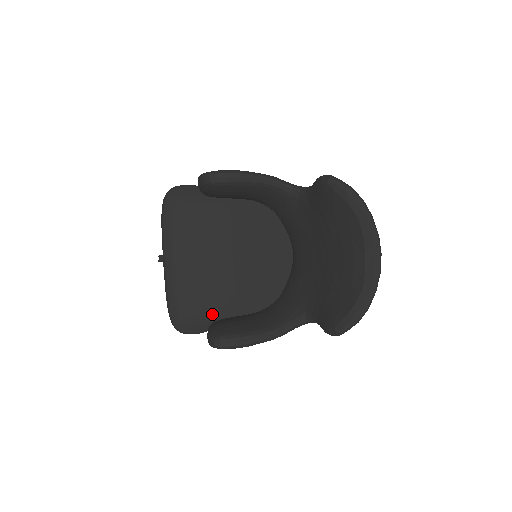
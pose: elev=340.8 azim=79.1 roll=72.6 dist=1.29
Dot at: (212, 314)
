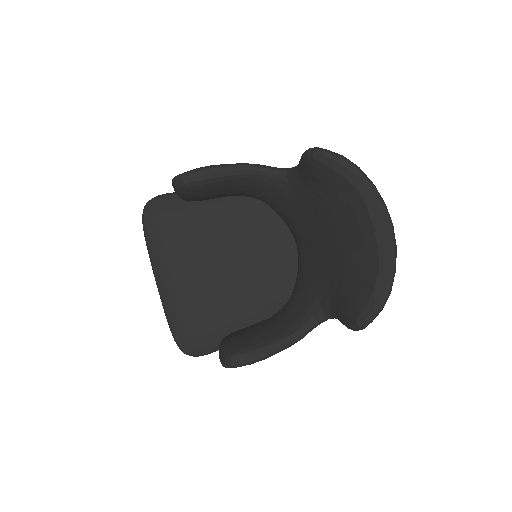
Dot at: (220, 329)
